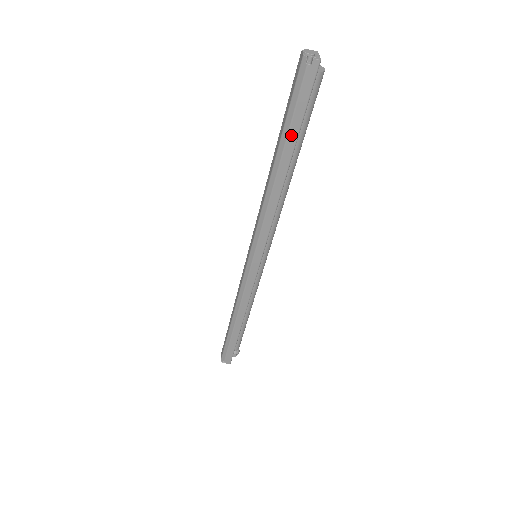
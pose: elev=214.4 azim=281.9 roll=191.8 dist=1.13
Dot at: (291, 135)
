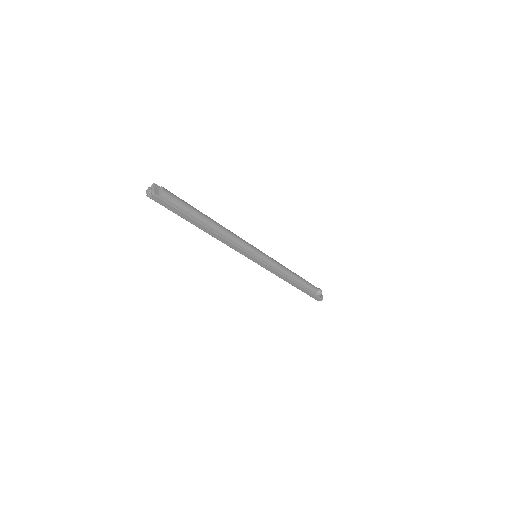
Dot at: (186, 219)
